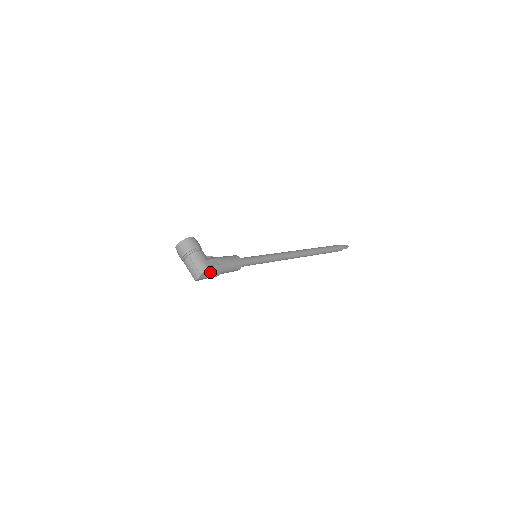
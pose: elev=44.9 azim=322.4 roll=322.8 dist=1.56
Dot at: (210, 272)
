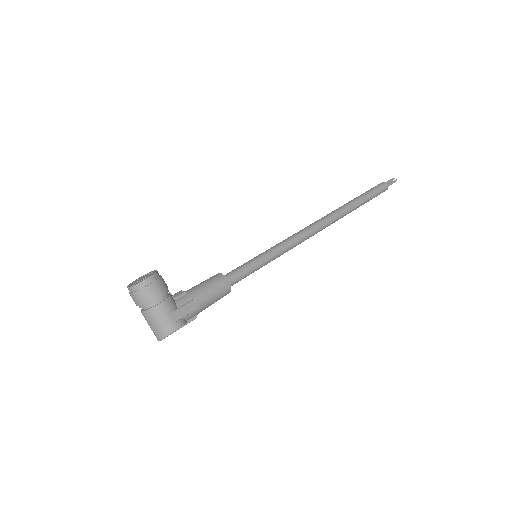
Dot at: (179, 327)
